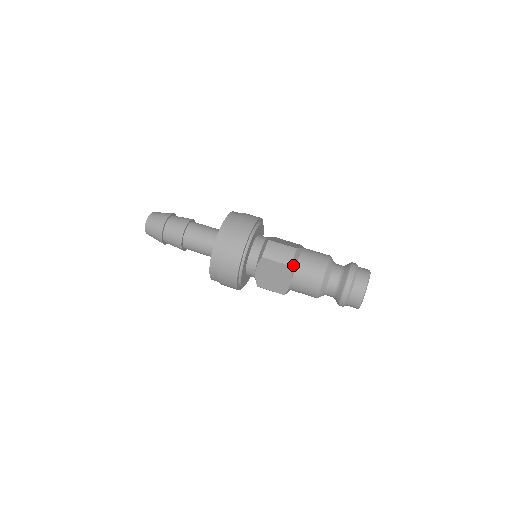
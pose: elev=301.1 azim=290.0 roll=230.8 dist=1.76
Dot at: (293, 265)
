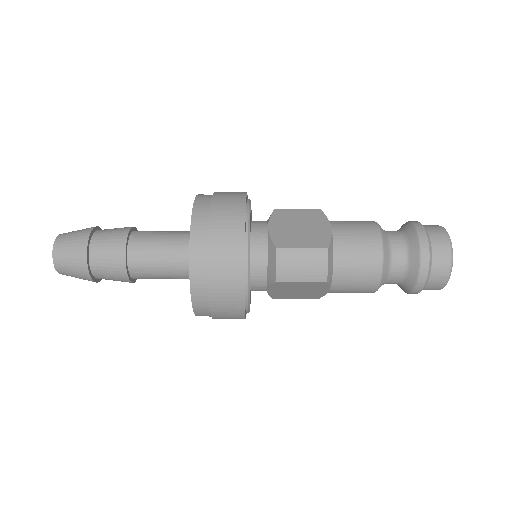
Dot at: (329, 276)
